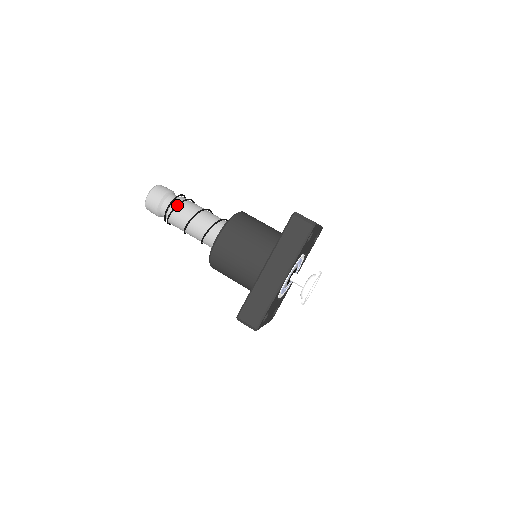
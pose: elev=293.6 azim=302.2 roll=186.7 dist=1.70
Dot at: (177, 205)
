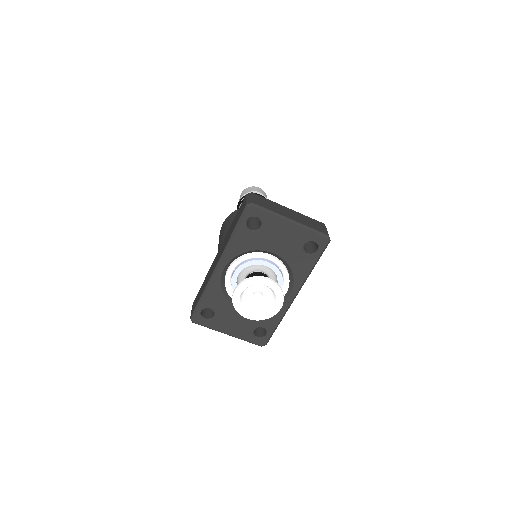
Dot at: (242, 200)
